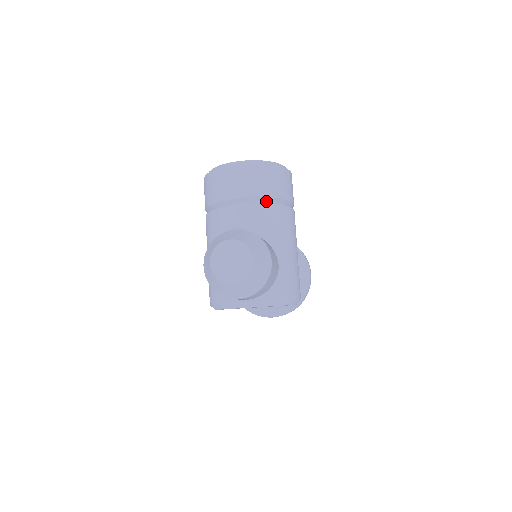
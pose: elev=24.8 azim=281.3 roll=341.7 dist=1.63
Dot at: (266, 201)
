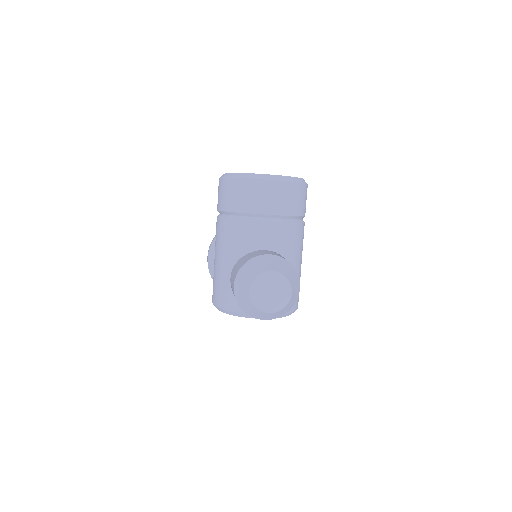
Dot at: (289, 219)
